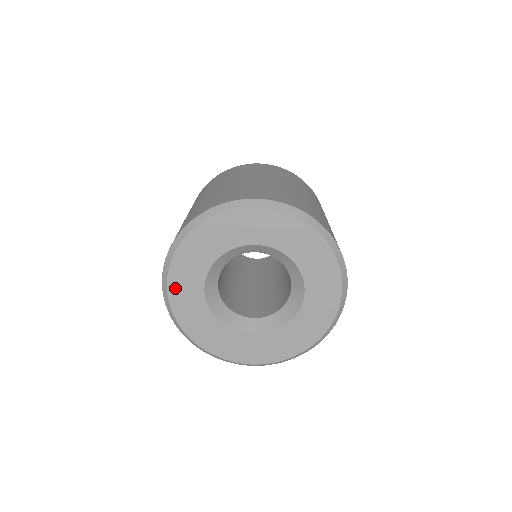
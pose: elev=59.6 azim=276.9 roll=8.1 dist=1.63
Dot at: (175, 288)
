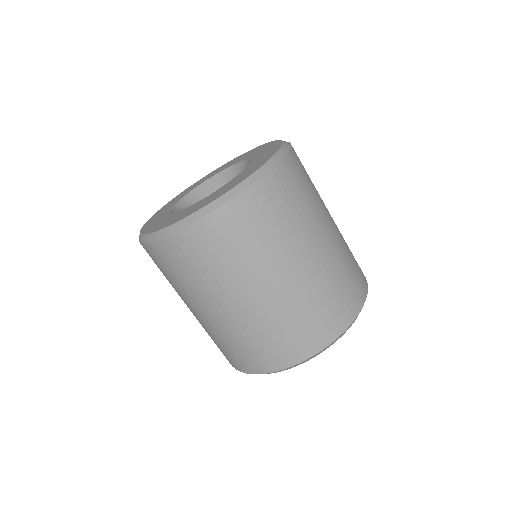
Dot at: occluded
